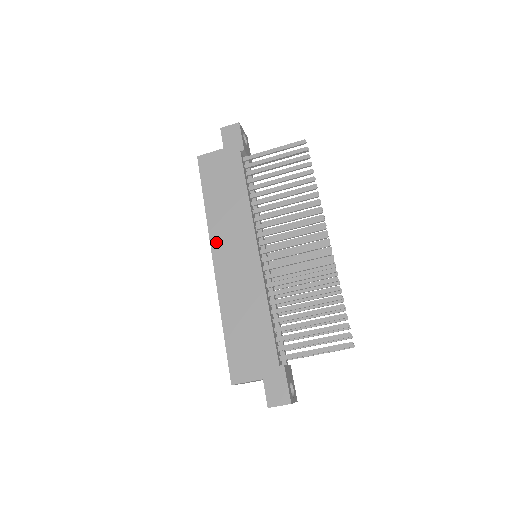
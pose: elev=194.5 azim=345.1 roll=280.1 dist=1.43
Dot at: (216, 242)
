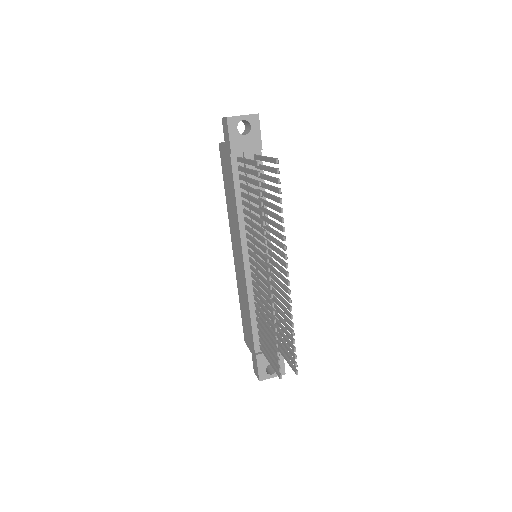
Dot at: (231, 235)
